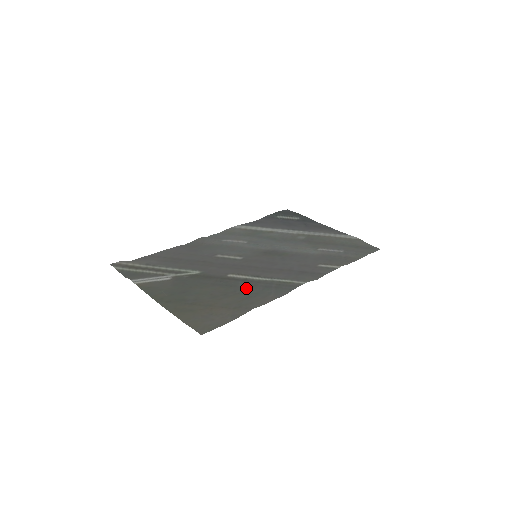
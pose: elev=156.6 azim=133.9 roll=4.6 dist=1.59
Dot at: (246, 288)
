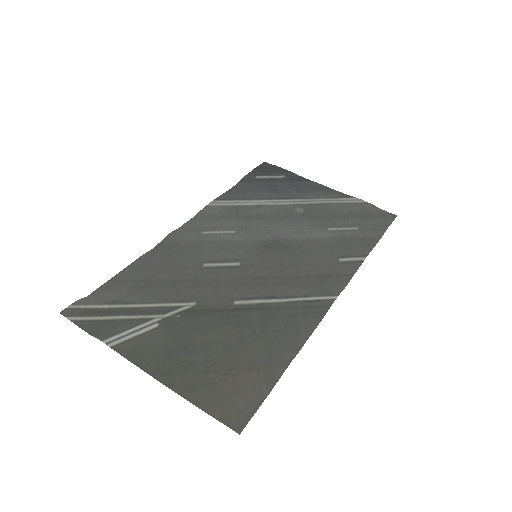
Dot at: (265, 322)
